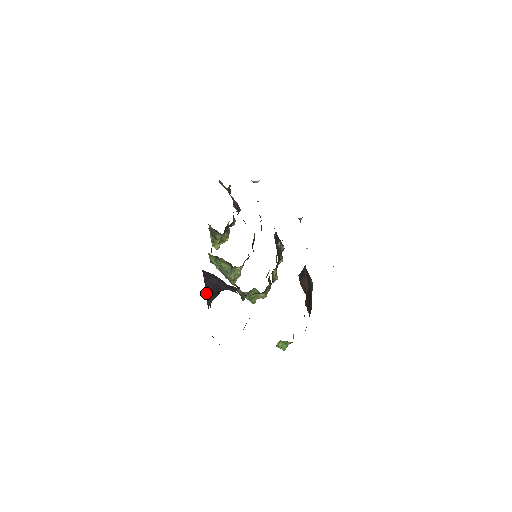
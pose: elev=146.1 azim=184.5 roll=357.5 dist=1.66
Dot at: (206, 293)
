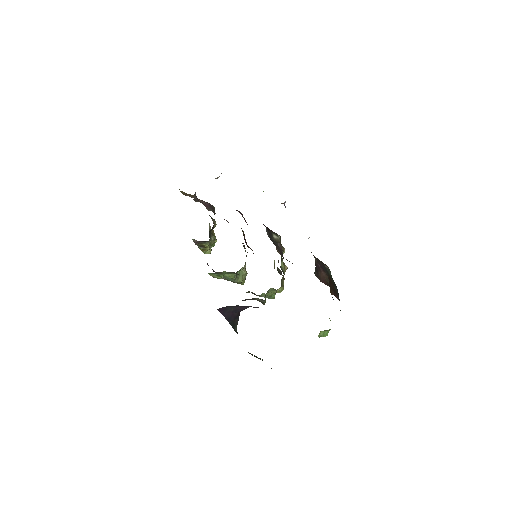
Dot at: (229, 322)
